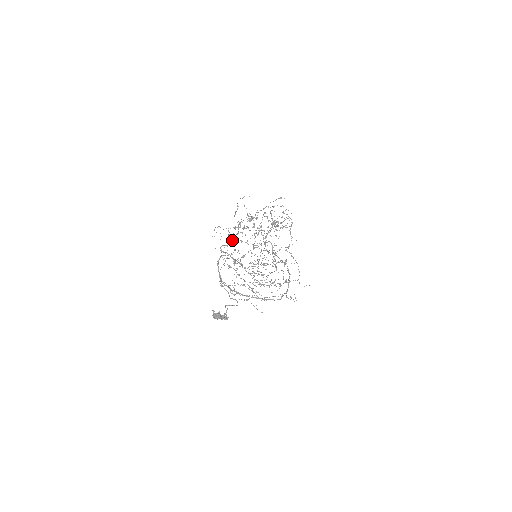
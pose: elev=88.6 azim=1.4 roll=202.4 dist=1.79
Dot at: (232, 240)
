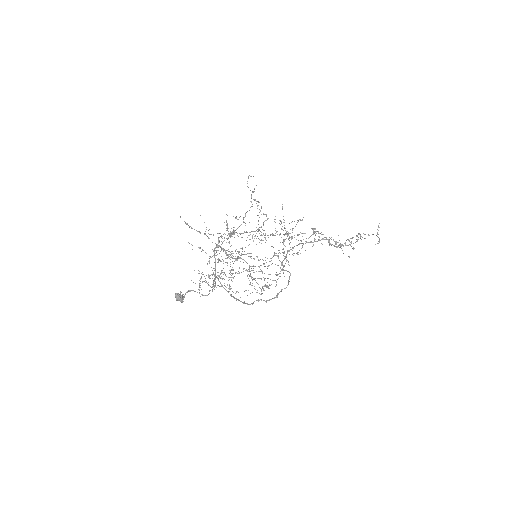
Dot at: (230, 232)
